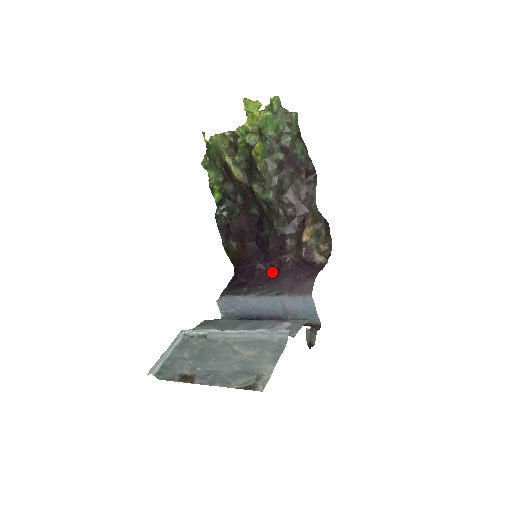
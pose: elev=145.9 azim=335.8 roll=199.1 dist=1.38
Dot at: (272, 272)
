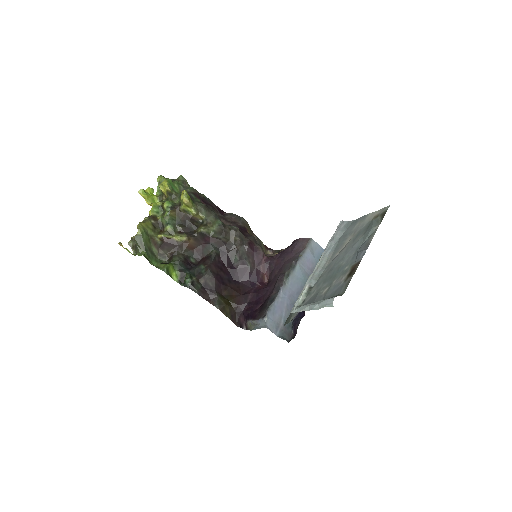
Dot at: (268, 282)
